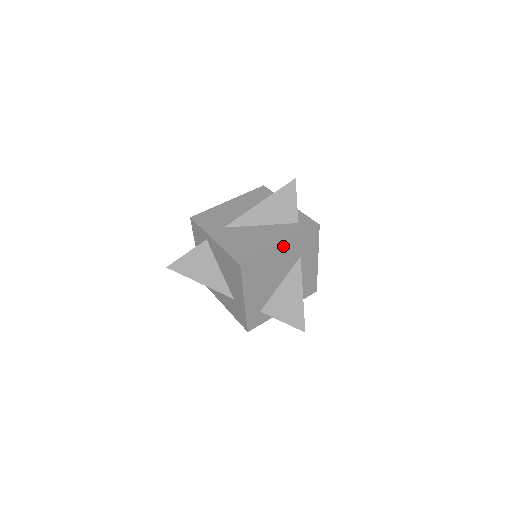
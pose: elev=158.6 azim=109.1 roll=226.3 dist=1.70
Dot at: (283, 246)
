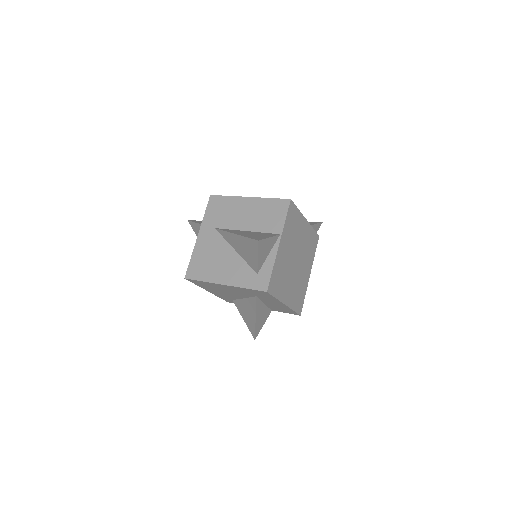
Dot at: (227, 286)
